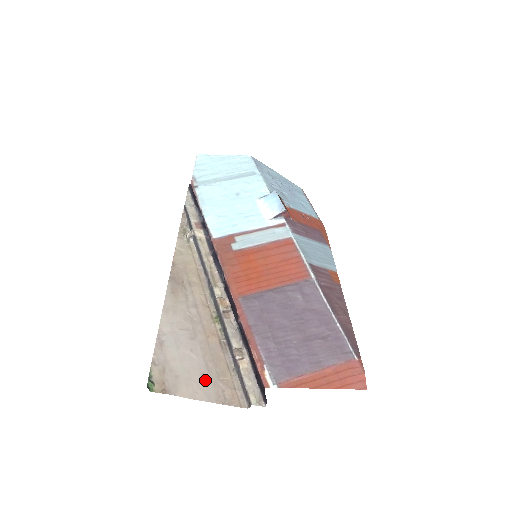
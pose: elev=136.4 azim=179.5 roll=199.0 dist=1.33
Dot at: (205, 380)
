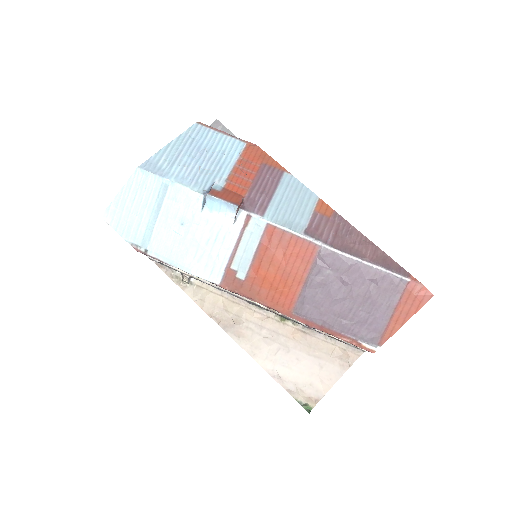
Dot at: (325, 366)
